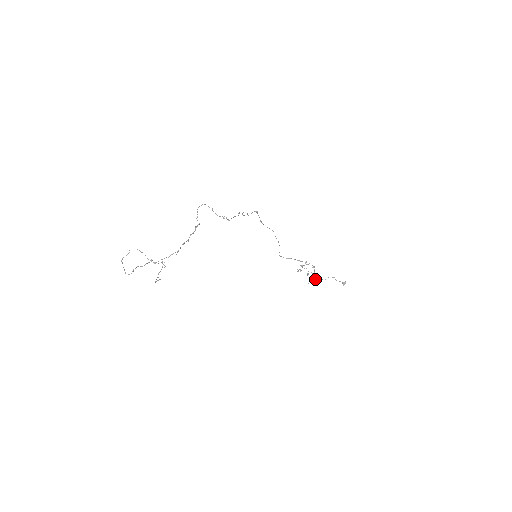
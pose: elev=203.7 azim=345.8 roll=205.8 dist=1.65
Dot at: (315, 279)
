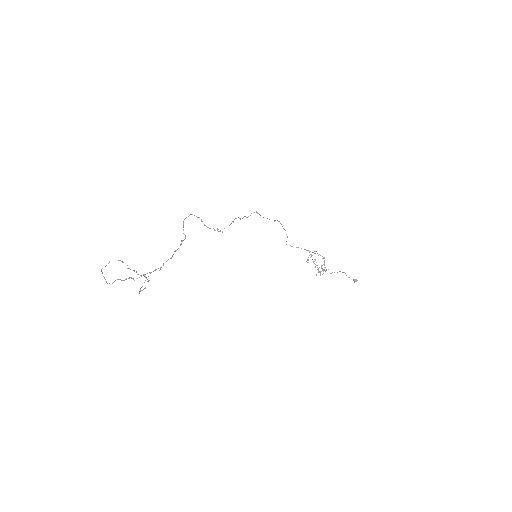
Dot at: occluded
